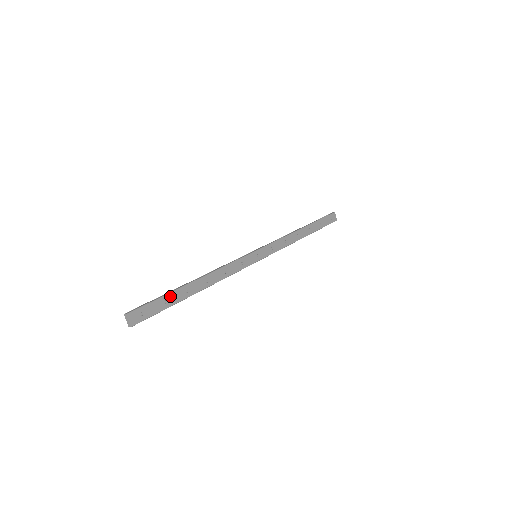
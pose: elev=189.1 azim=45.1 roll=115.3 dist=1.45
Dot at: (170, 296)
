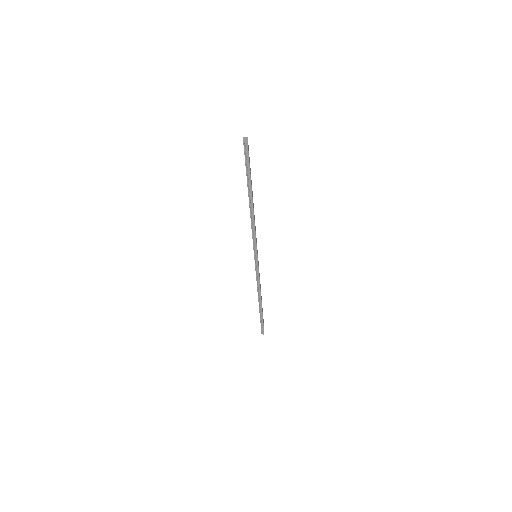
Dot at: occluded
